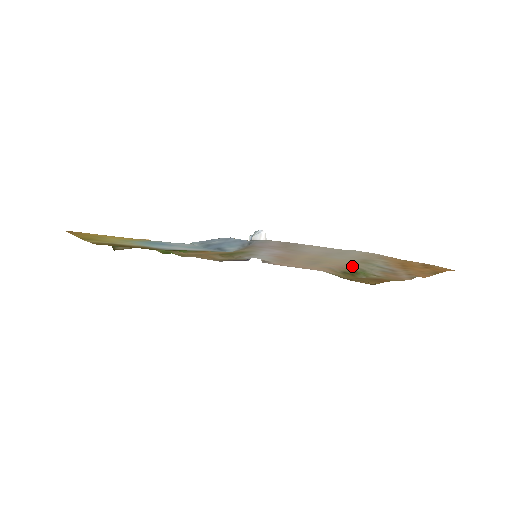
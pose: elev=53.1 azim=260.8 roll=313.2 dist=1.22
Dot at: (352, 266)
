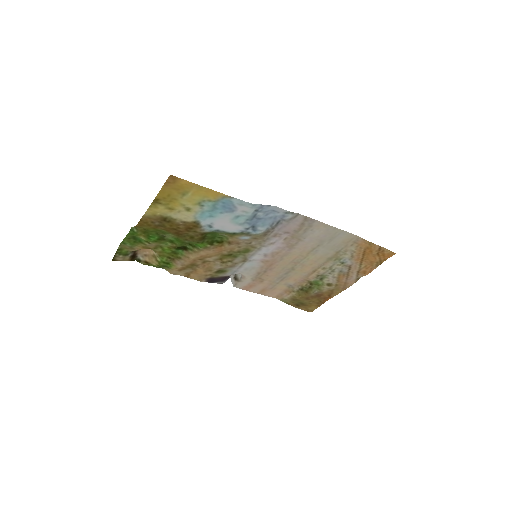
Dot at: (316, 273)
